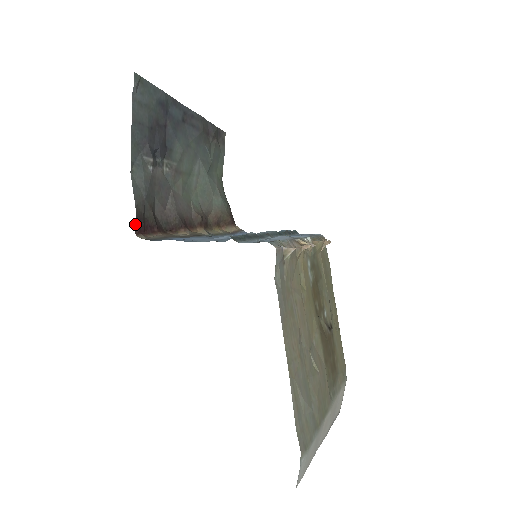
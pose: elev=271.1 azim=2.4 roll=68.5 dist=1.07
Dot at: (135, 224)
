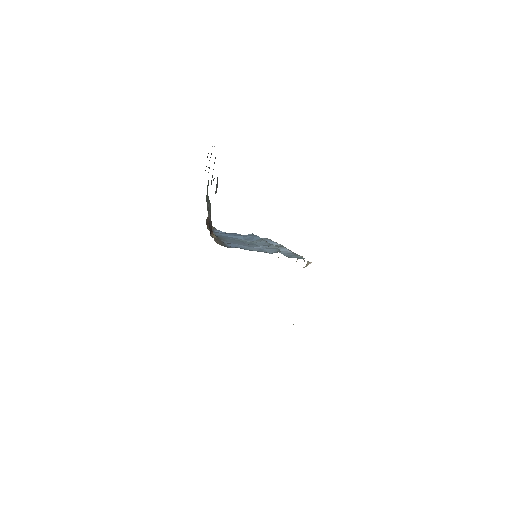
Dot at: occluded
